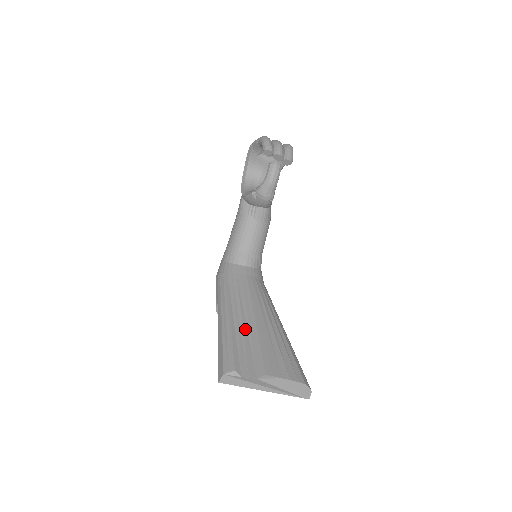
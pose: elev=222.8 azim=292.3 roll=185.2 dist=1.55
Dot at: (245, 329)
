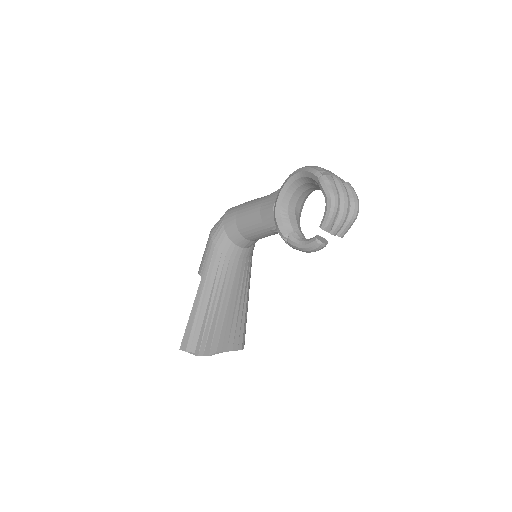
Dot at: (216, 316)
